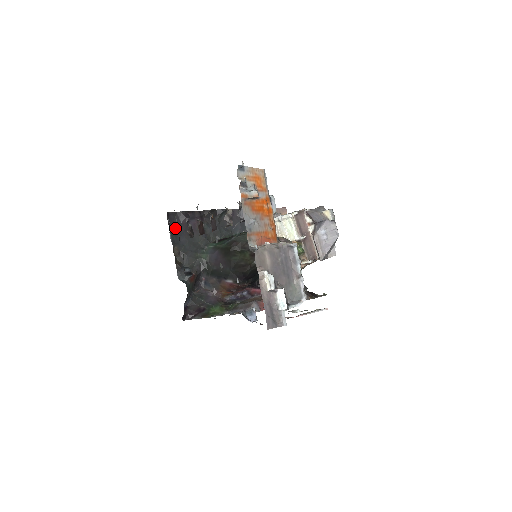
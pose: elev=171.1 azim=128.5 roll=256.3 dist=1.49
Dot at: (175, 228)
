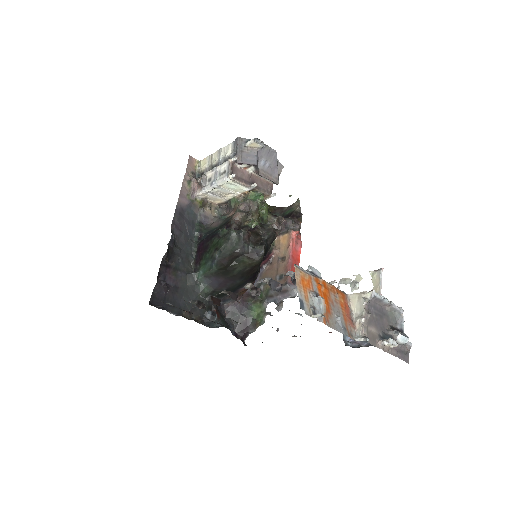
Dot at: occluded
